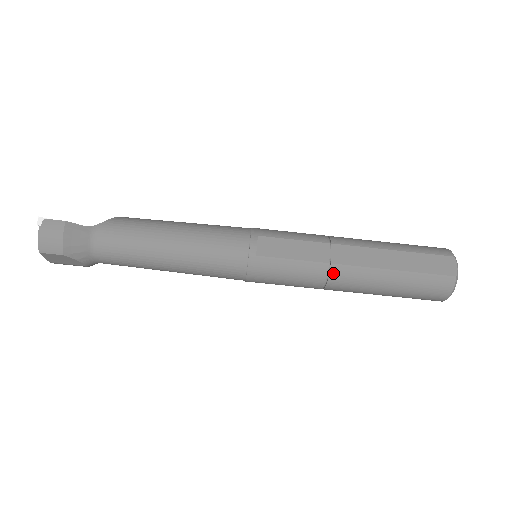
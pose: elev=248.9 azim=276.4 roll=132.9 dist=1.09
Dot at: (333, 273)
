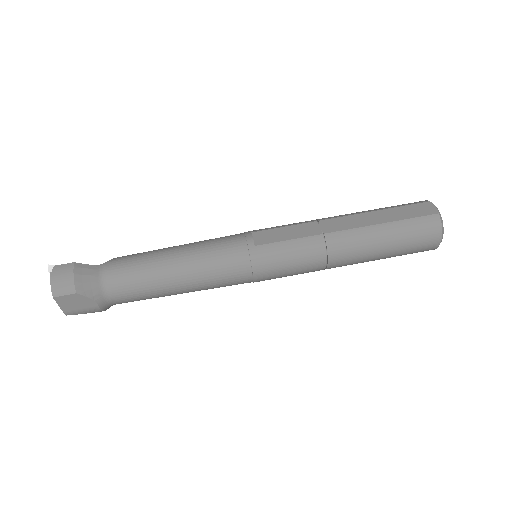
Dot at: (329, 242)
